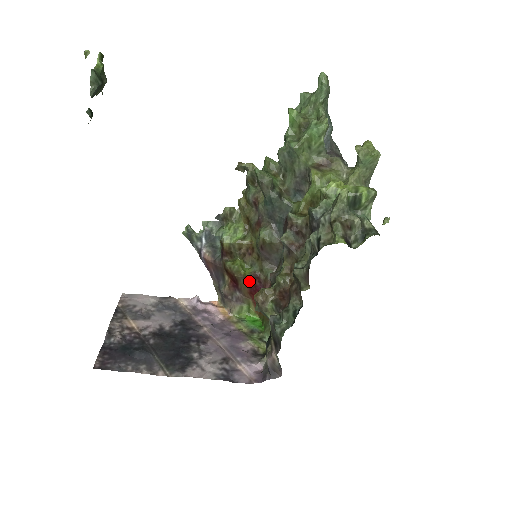
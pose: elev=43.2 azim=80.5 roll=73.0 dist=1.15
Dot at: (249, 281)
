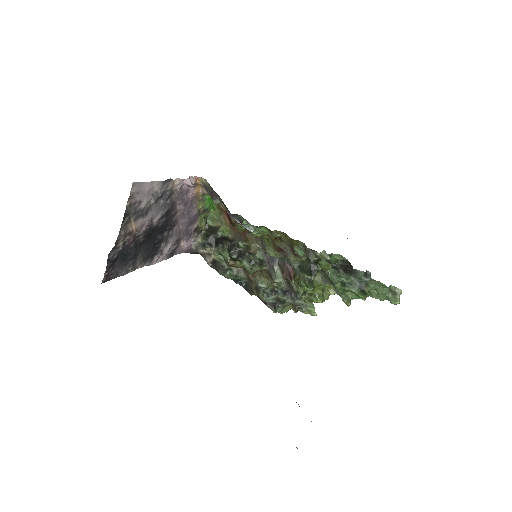
Dot at: occluded
